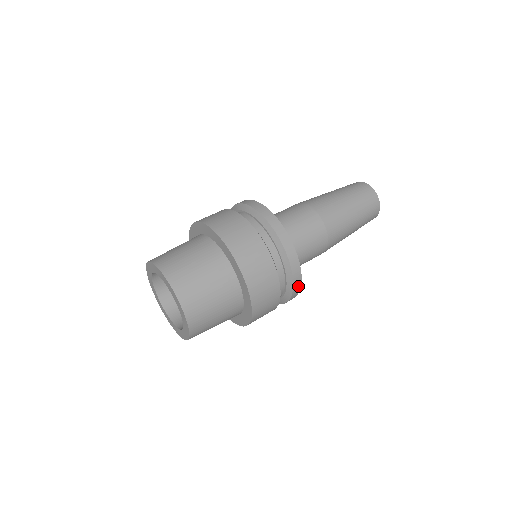
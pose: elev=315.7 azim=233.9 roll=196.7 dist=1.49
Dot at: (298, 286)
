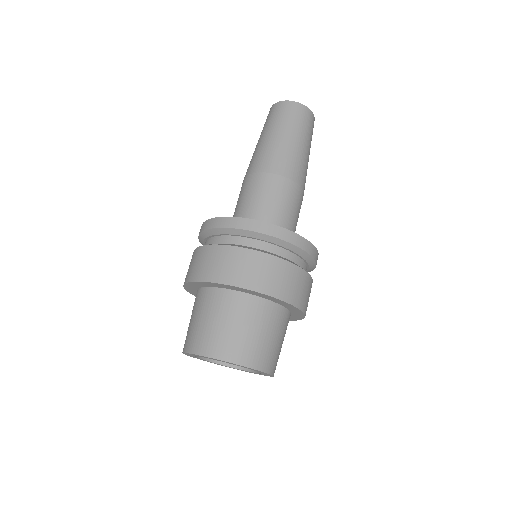
Dot at: (299, 239)
